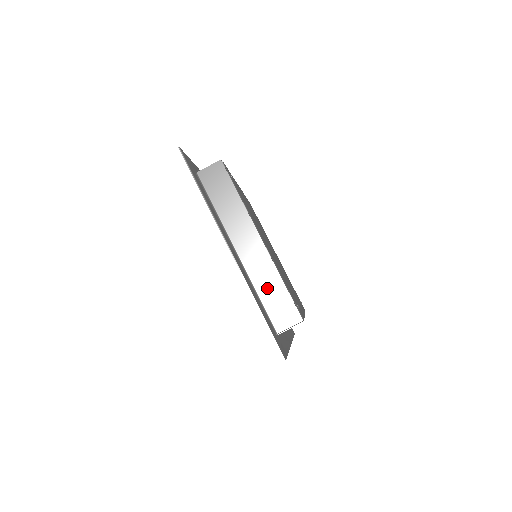
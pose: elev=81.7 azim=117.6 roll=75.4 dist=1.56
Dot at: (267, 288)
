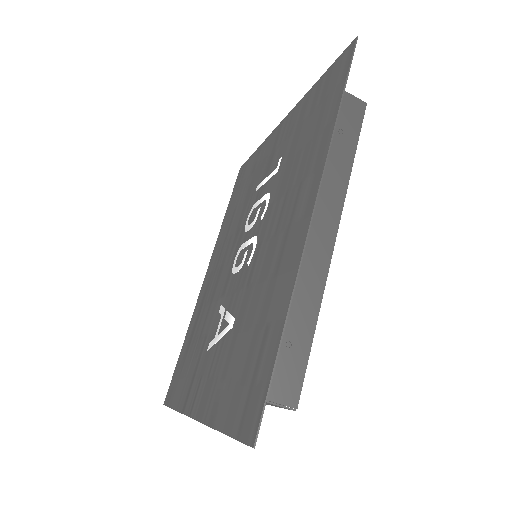
Dot at: occluded
